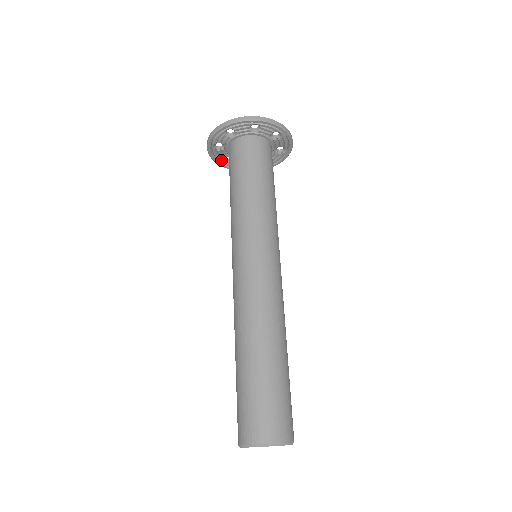
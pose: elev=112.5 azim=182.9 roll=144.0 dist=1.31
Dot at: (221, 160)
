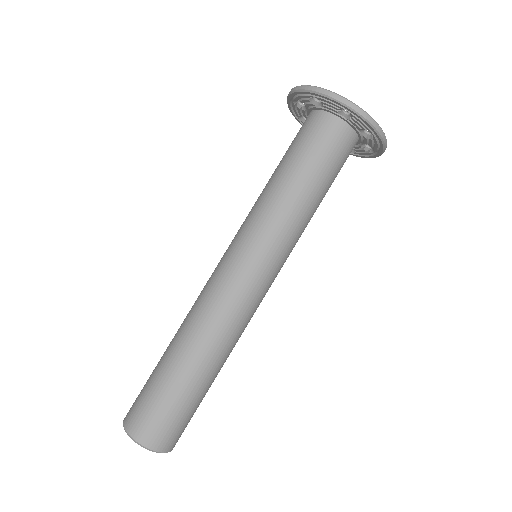
Dot at: (296, 99)
